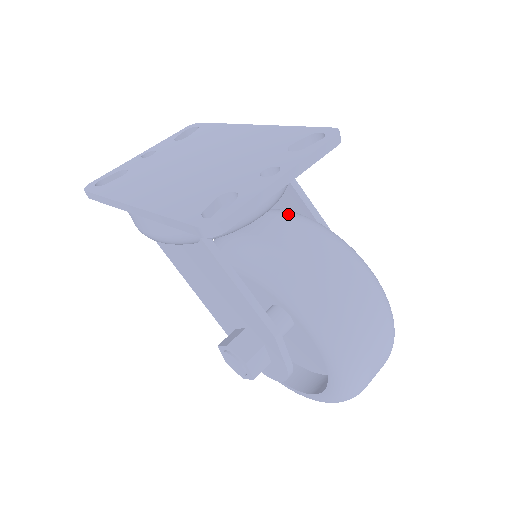
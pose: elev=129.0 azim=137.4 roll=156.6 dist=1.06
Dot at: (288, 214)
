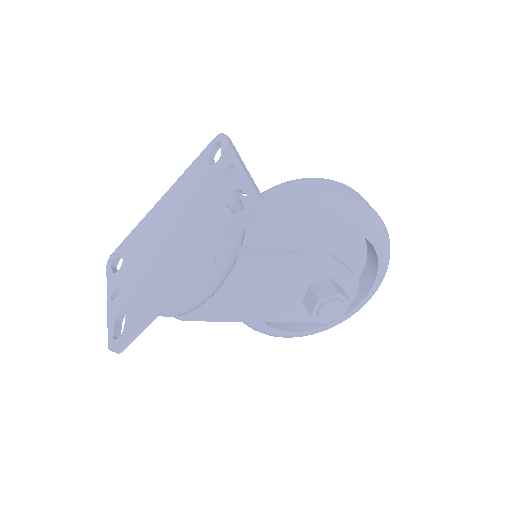
Dot at: occluded
